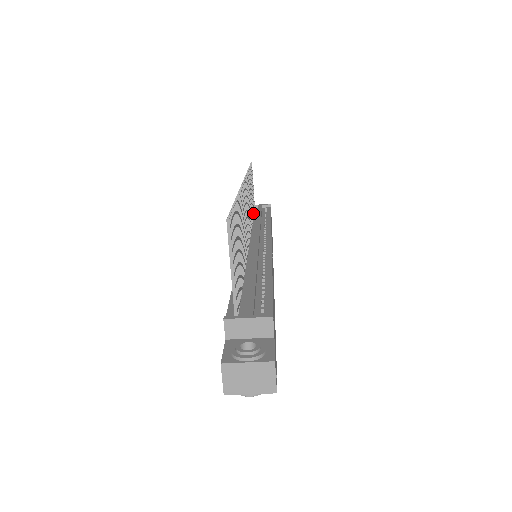
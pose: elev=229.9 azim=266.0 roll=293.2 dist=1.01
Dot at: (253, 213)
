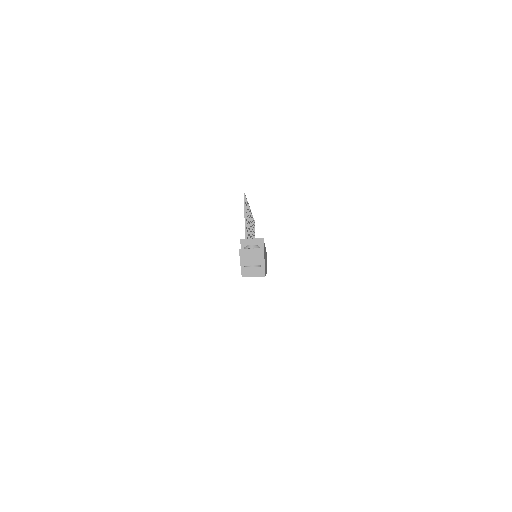
Dot at: occluded
